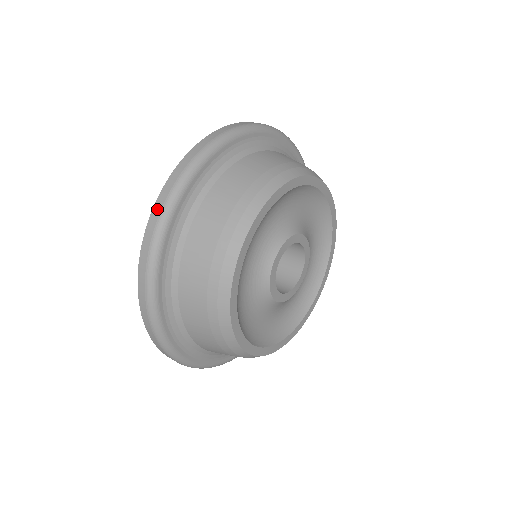
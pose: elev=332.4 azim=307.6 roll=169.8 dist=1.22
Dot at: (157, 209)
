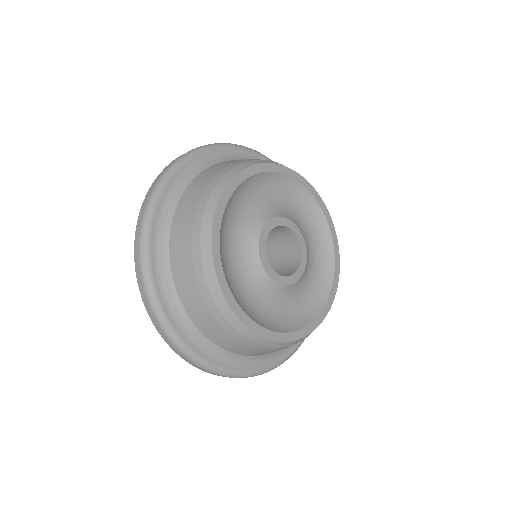
Dot at: occluded
